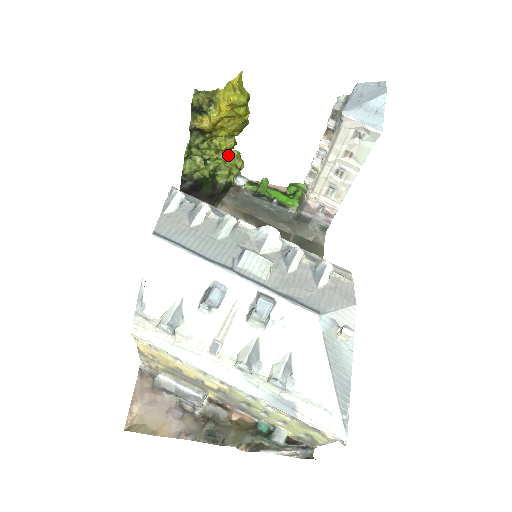
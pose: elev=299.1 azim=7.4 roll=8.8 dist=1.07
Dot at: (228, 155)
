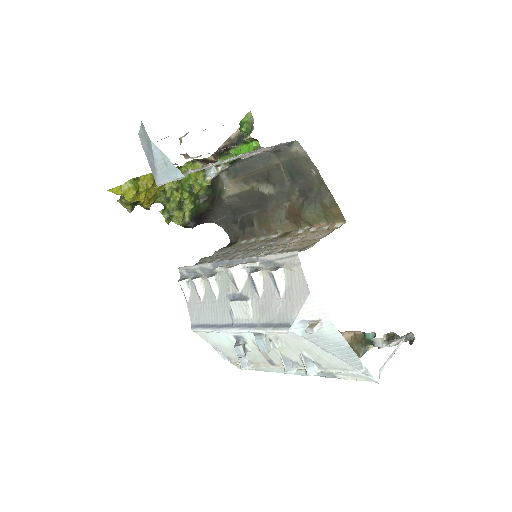
Dot at: (186, 170)
